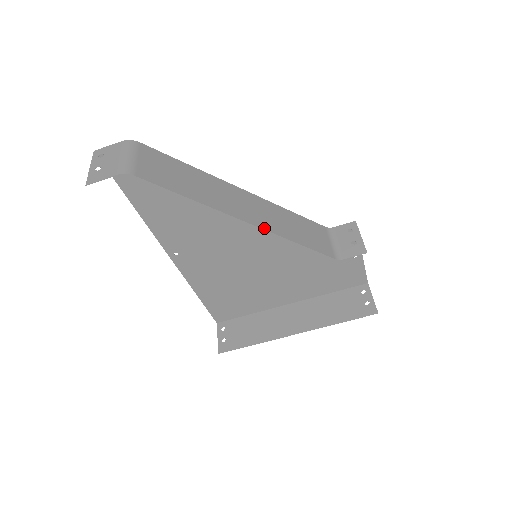
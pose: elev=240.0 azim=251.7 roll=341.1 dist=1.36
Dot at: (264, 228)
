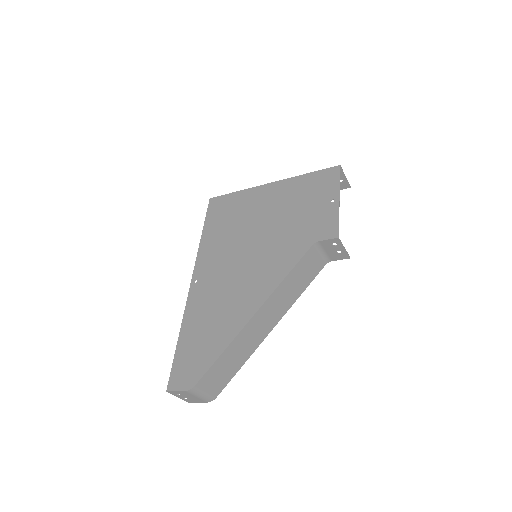
Dot at: (281, 317)
